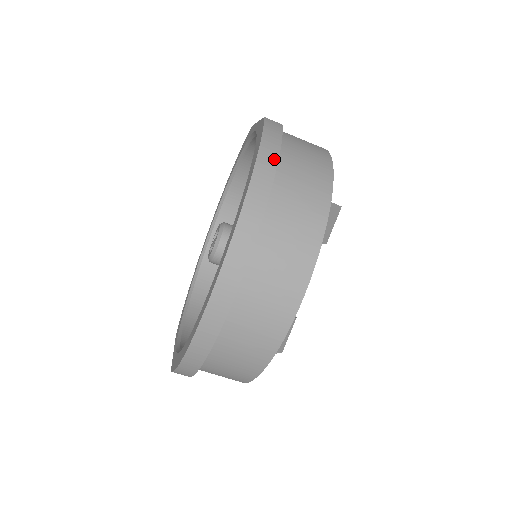
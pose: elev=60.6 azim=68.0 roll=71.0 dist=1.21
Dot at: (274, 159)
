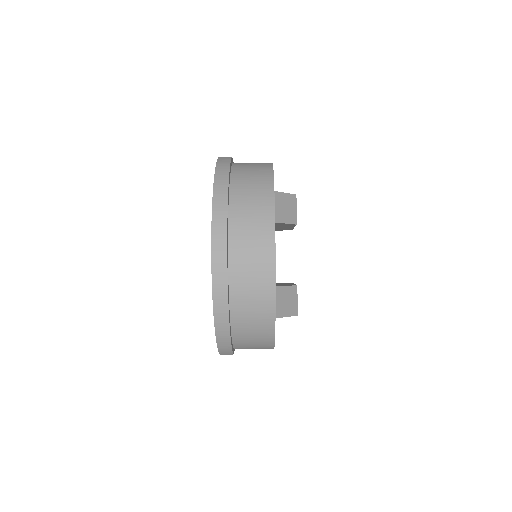
Dot at: (226, 175)
